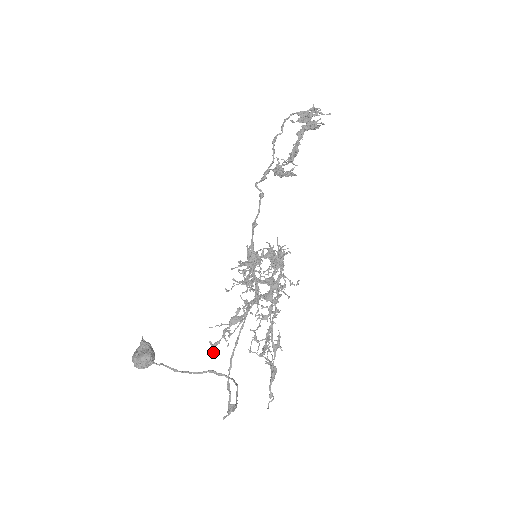
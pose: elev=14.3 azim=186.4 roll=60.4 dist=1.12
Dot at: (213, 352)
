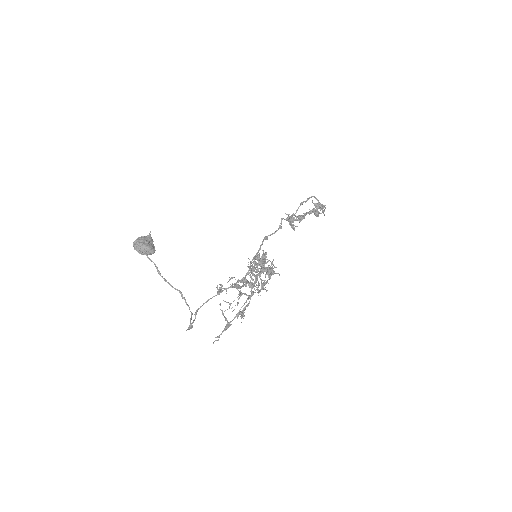
Dot at: (219, 294)
